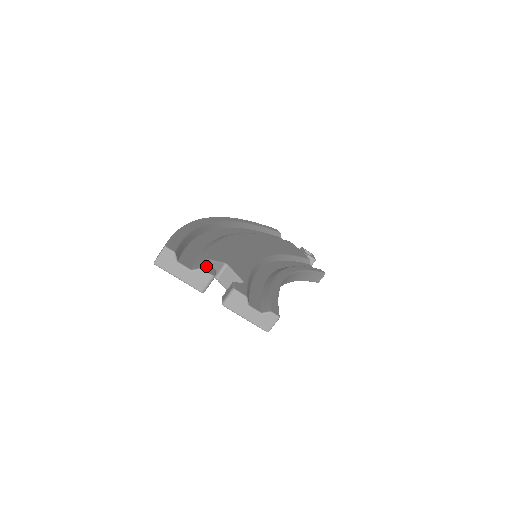
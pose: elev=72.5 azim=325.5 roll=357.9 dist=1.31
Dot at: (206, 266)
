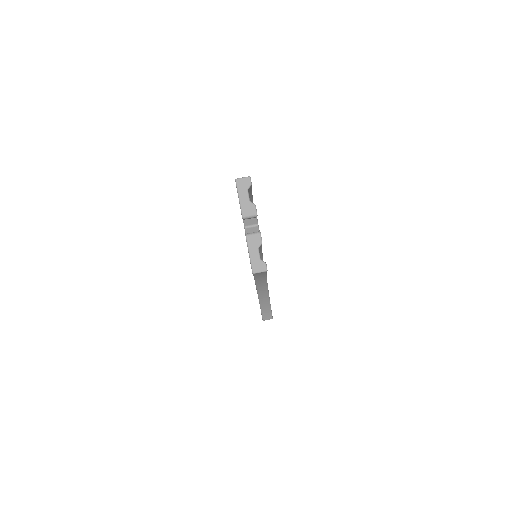
Dot at: occluded
